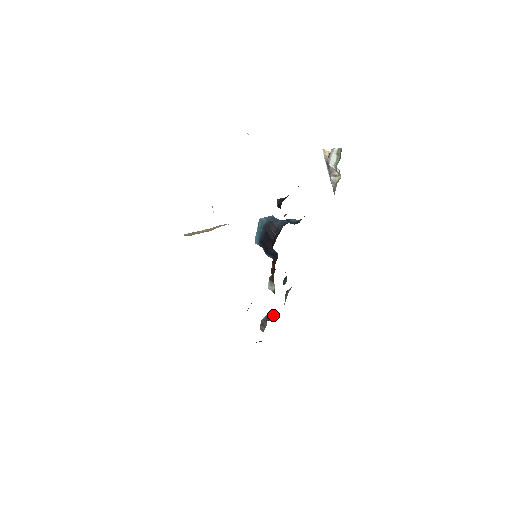
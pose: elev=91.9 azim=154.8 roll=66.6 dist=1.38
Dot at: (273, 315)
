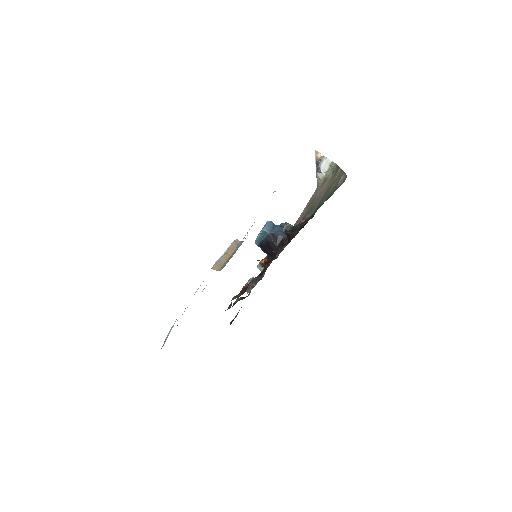
Dot at: (256, 280)
